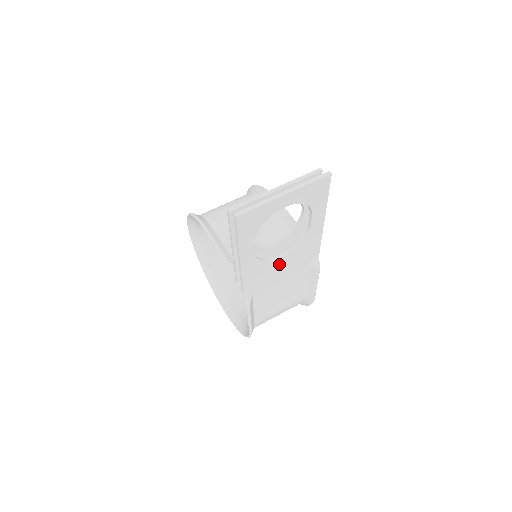
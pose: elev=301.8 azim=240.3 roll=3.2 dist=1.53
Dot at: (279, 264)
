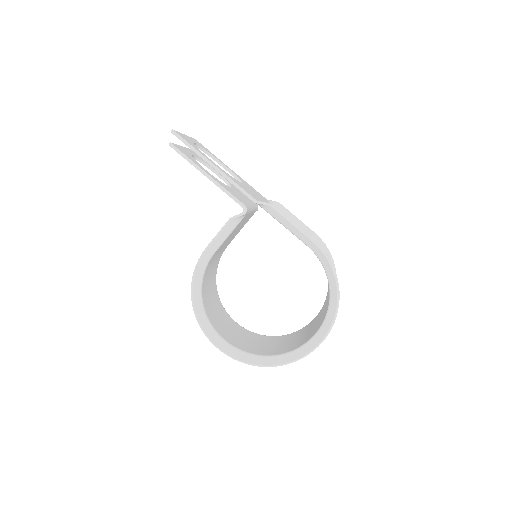
Dot at: (247, 188)
